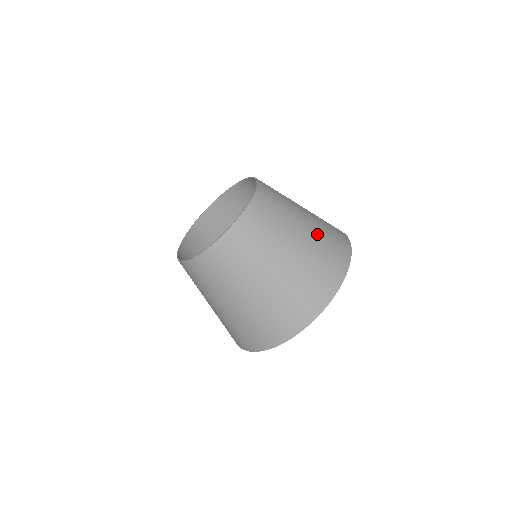
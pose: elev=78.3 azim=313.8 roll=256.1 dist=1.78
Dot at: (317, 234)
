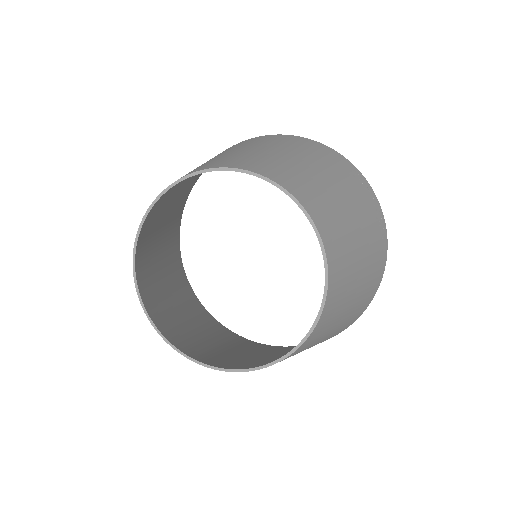
Dot at: (365, 286)
